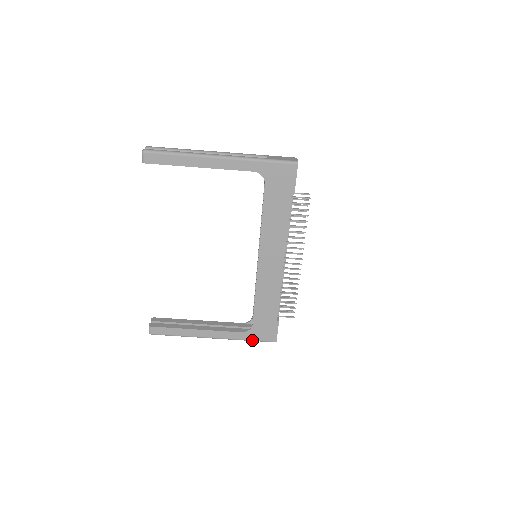
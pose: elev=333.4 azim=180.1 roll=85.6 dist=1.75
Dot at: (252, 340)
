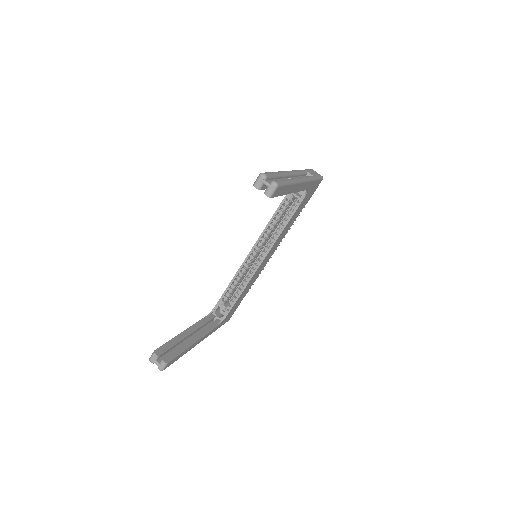
Dot at: occluded
